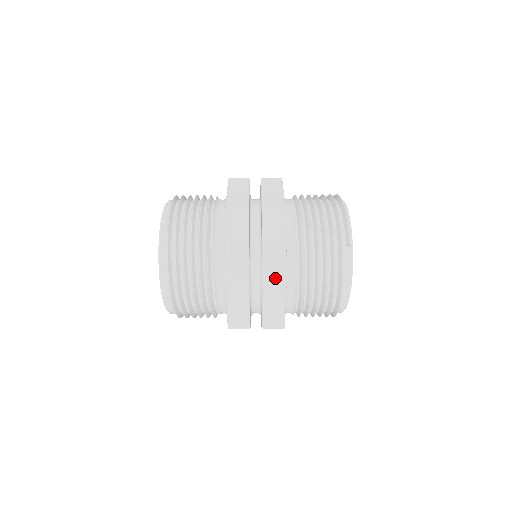
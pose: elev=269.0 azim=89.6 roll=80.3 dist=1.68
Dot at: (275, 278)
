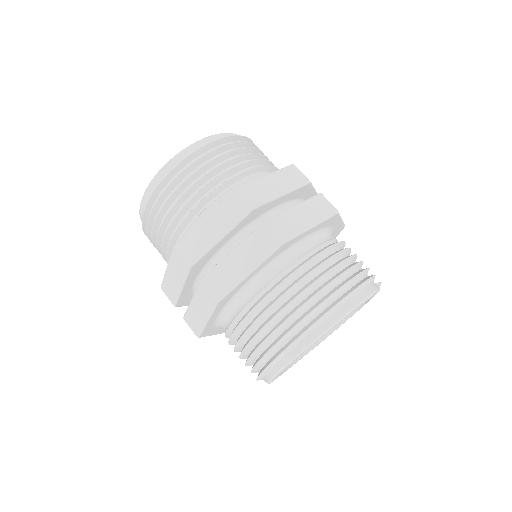
Dot at: (330, 203)
